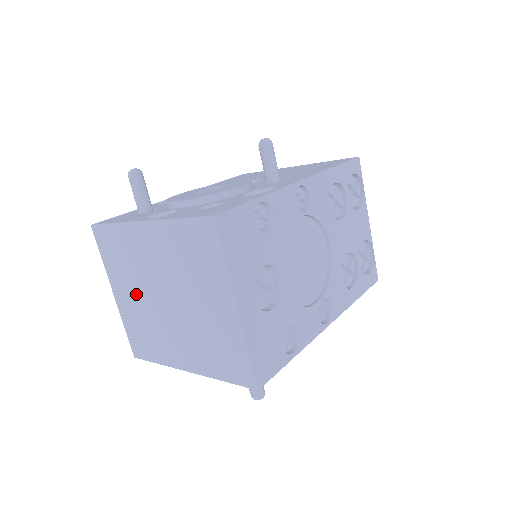
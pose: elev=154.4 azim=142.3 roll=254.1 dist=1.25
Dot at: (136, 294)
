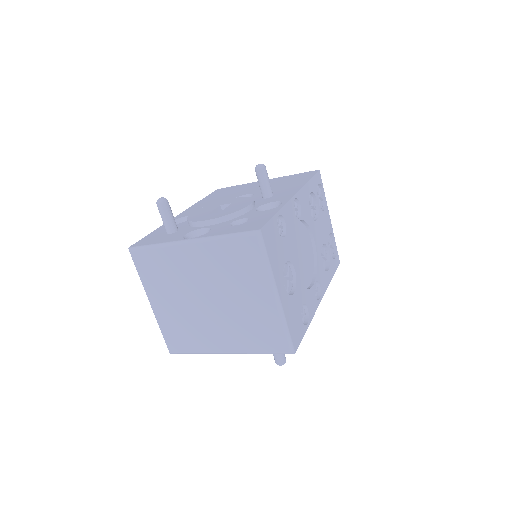
Dot at: (177, 299)
